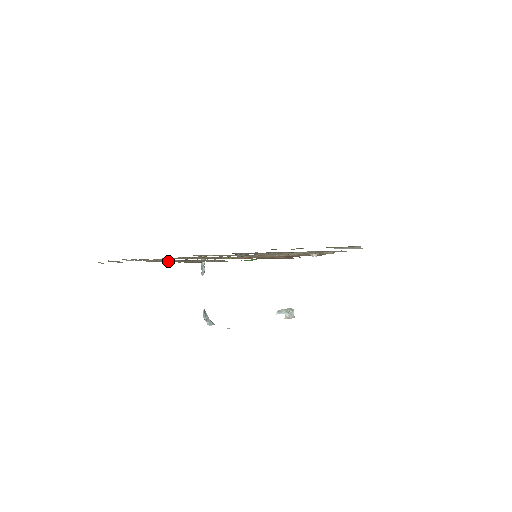
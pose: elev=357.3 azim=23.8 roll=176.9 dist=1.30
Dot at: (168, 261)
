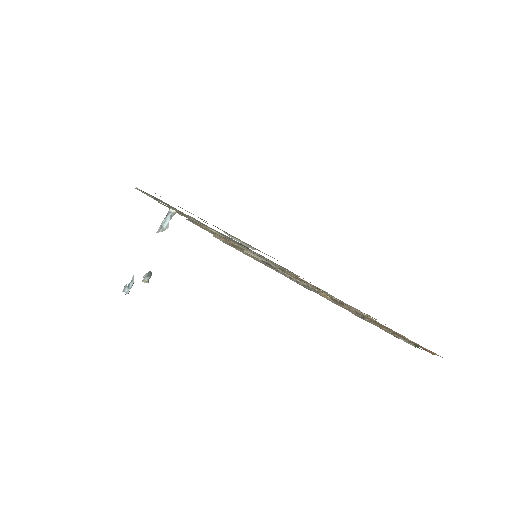
Dot at: occluded
